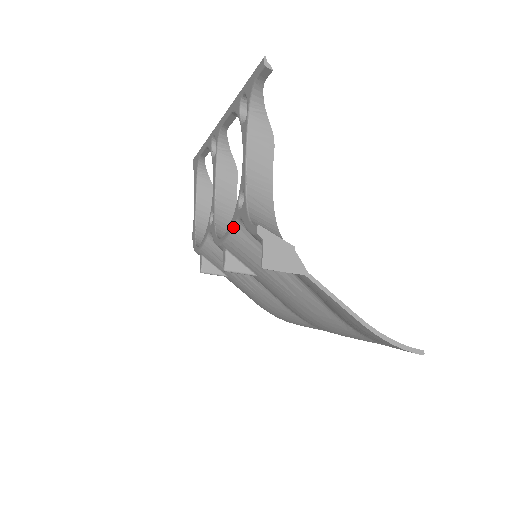
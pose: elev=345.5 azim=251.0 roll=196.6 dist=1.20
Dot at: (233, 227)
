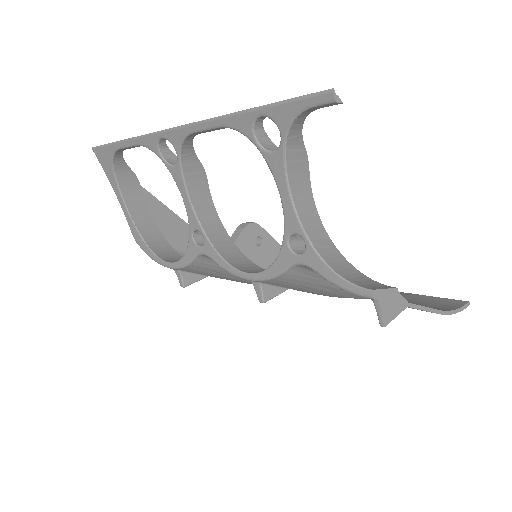
Dot at: (286, 270)
